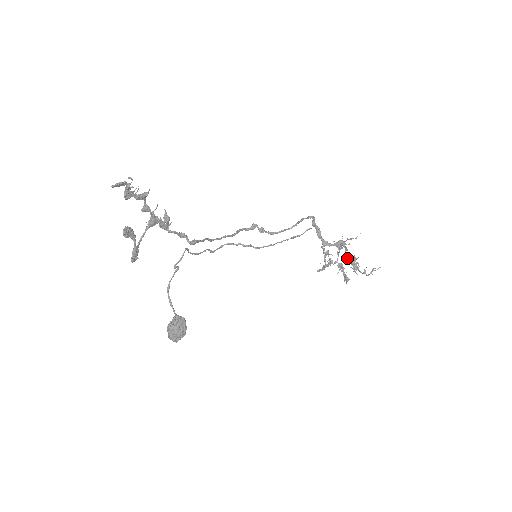
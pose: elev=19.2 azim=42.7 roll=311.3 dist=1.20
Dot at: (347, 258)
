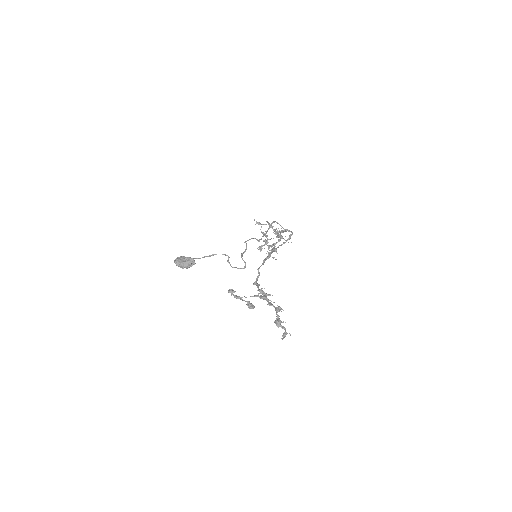
Dot at: (274, 244)
